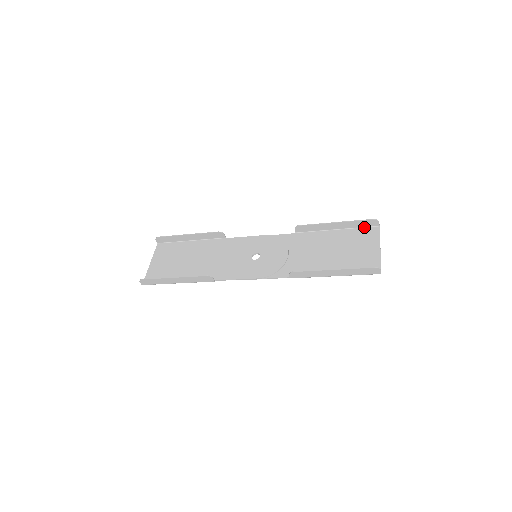
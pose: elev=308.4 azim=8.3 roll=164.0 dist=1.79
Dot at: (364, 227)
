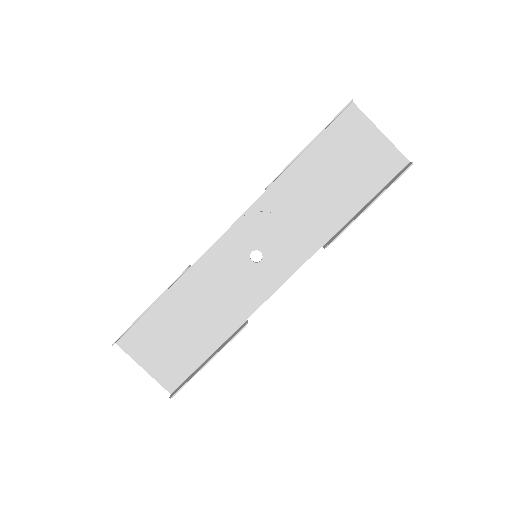
Dot at: (337, 117)
